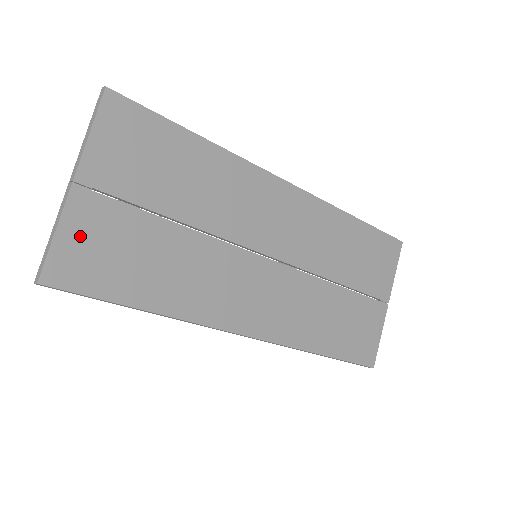
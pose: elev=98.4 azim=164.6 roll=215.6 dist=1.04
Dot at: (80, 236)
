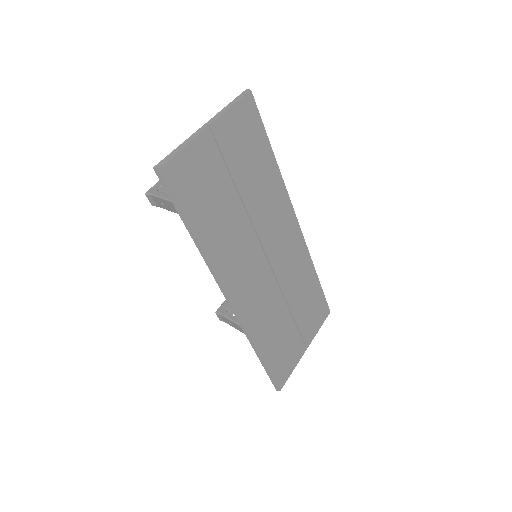
Dot at: (194, 160)
